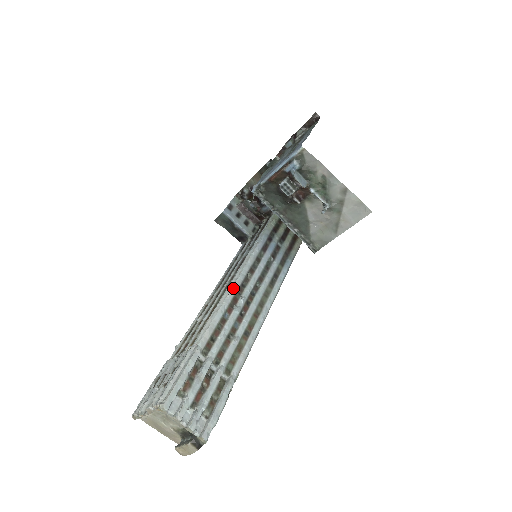
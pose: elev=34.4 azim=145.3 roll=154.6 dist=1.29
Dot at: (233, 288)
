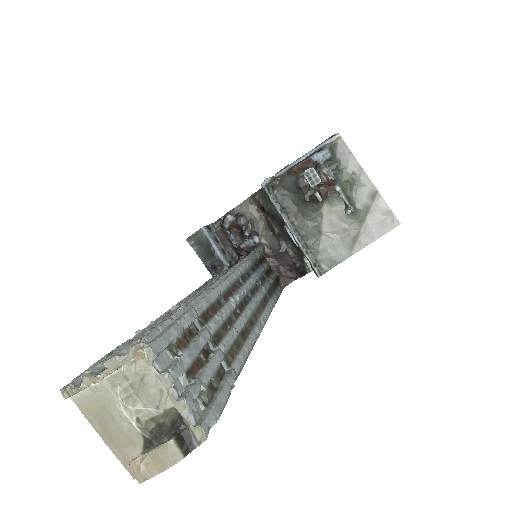
Dot at: (228, 279)
